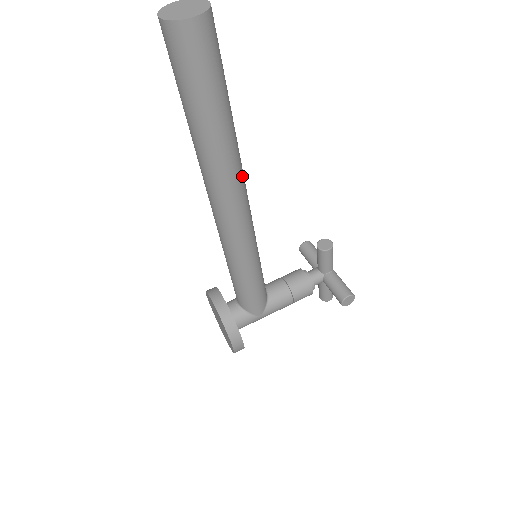
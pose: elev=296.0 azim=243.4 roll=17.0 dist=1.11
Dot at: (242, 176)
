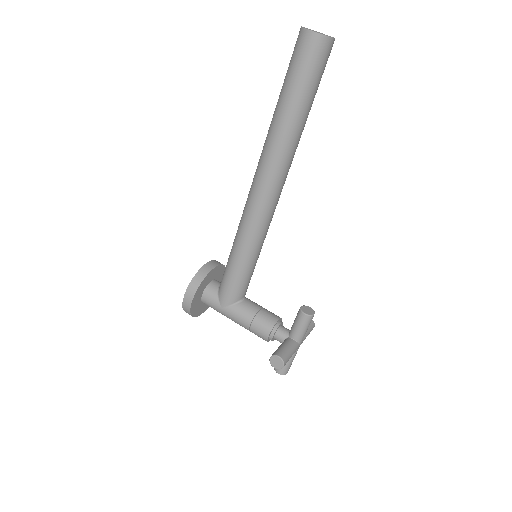
Dot at: (281, 169)
